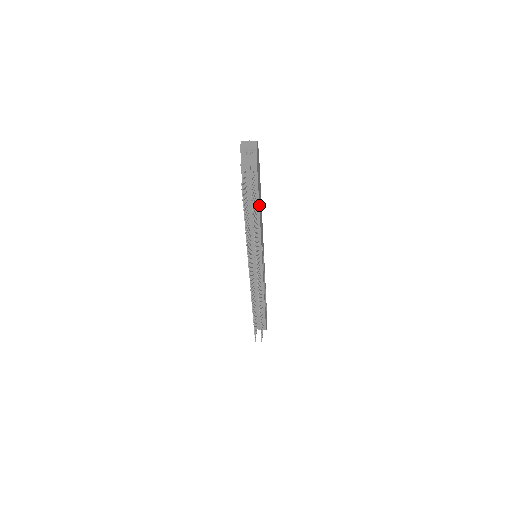
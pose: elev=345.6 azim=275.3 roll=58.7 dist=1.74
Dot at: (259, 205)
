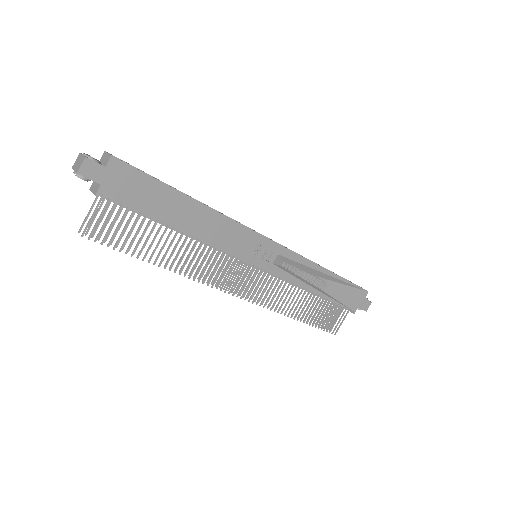
Dot at: (172, 224)
